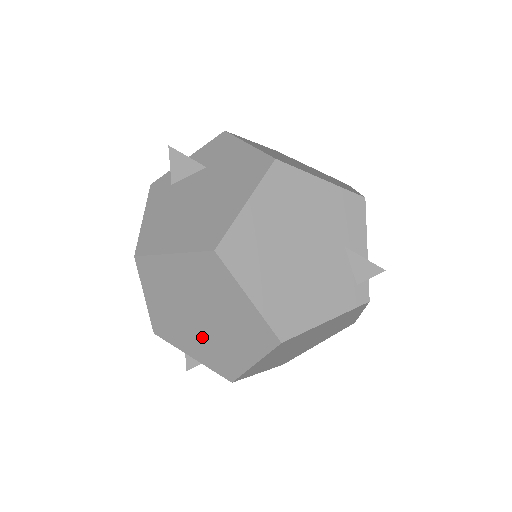
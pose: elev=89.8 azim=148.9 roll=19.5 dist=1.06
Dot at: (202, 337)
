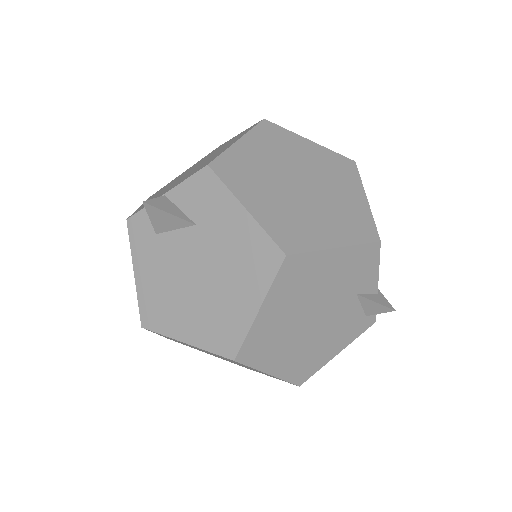
Dot at: occluded
